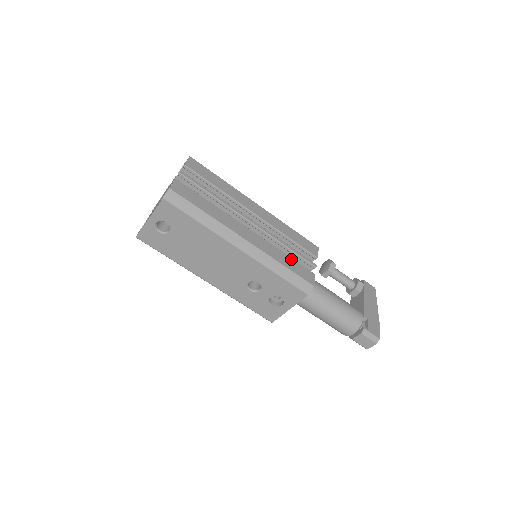
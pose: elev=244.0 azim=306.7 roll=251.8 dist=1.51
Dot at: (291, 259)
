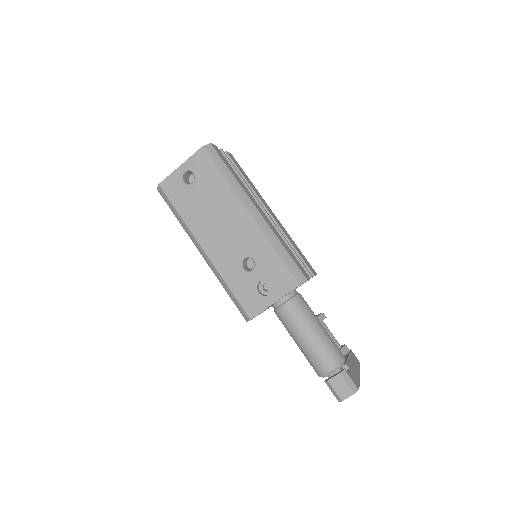
Dot at: occluded
